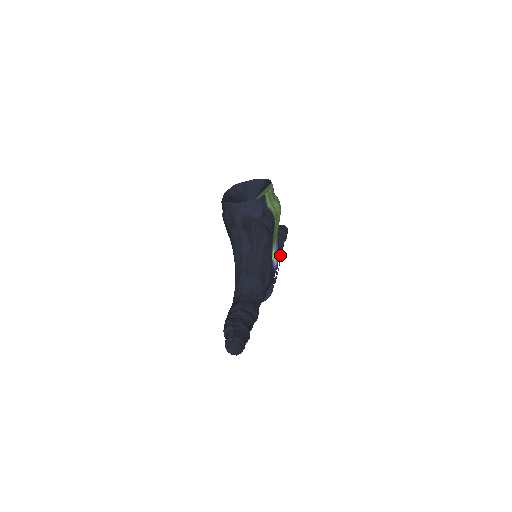
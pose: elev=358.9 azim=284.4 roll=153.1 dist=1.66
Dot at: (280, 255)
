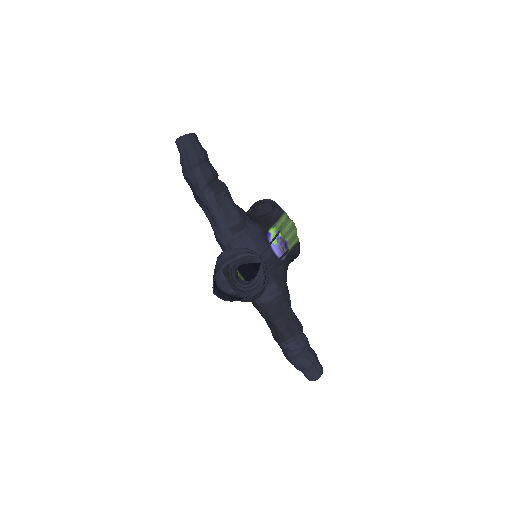
Dot at: (283, 255)
